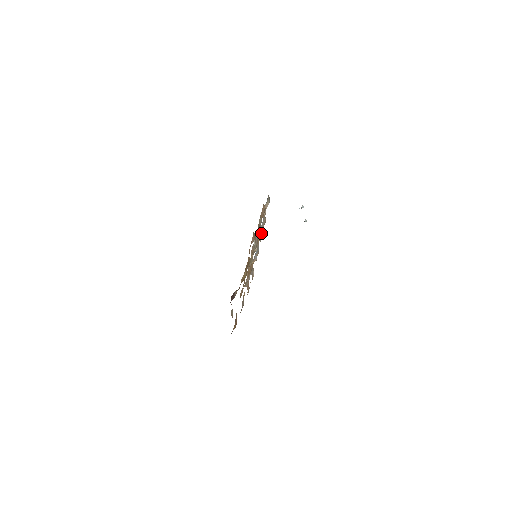
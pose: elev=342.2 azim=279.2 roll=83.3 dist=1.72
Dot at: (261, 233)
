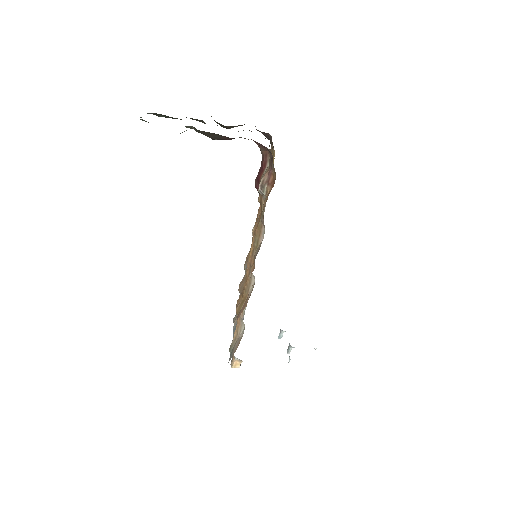
Dot at: occluded
